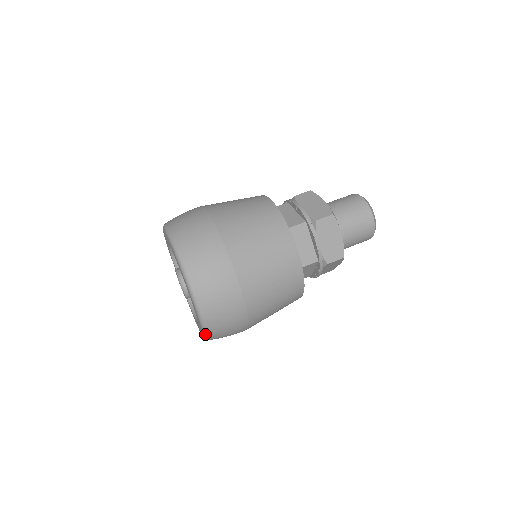
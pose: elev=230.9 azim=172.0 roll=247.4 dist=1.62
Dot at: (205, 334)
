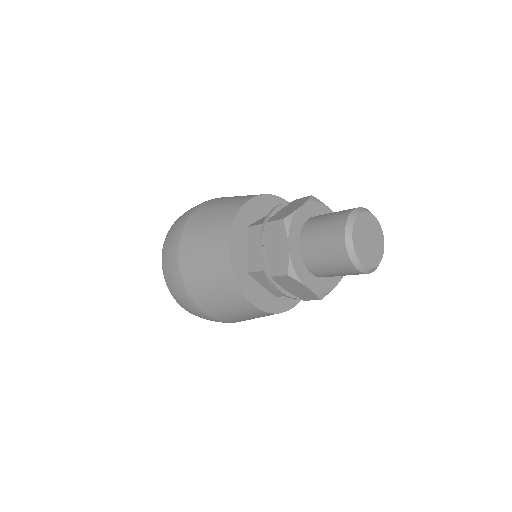
Dot at: occluded
